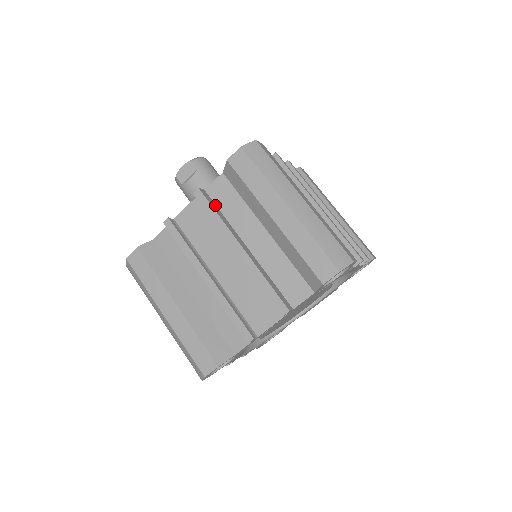
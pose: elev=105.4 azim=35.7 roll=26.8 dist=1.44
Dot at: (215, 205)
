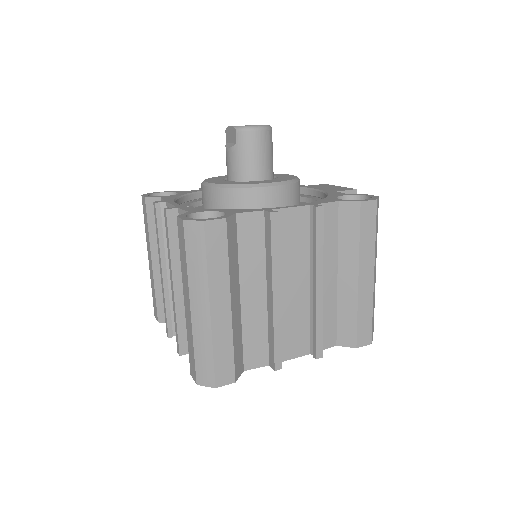
Dot at: occluded
